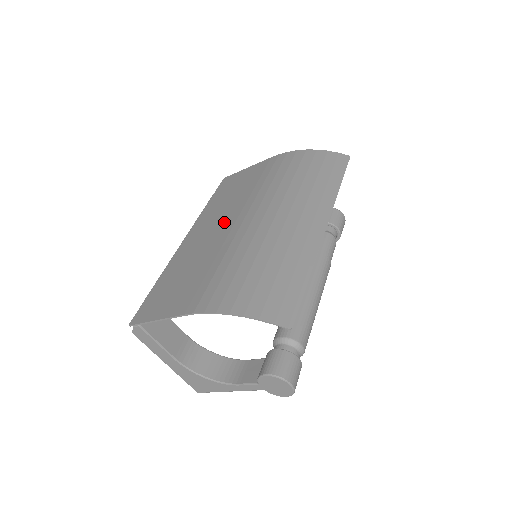
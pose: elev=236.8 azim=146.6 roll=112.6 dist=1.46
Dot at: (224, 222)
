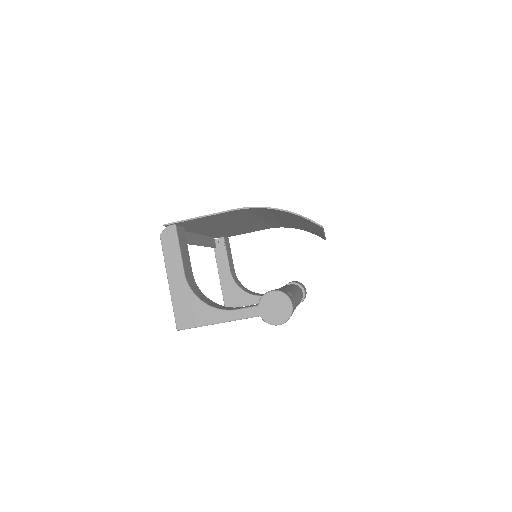
Dot at: (241, 224)
